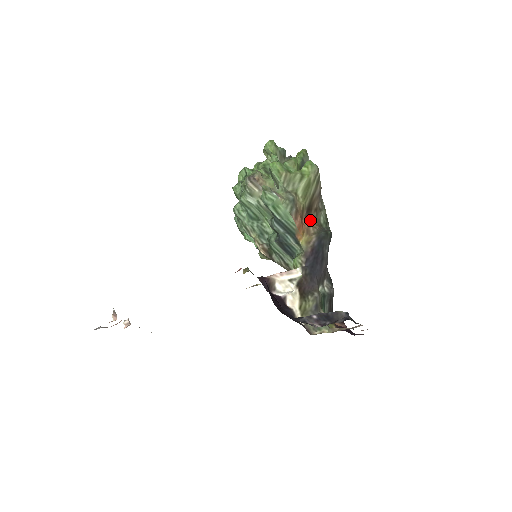
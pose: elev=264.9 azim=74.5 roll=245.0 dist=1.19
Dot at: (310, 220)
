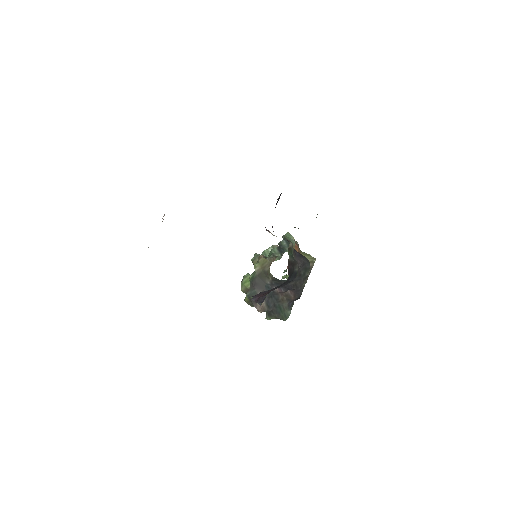
Dot at: occluded
